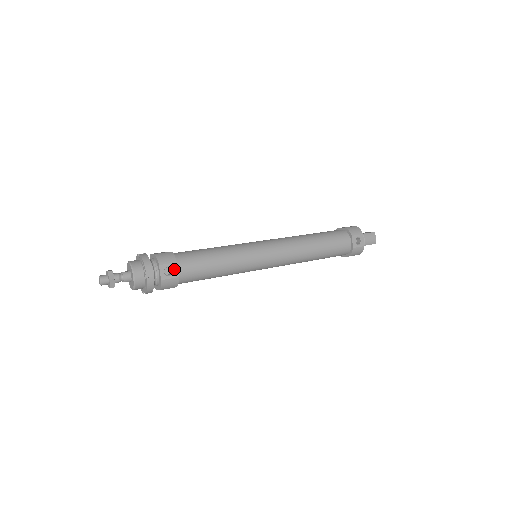
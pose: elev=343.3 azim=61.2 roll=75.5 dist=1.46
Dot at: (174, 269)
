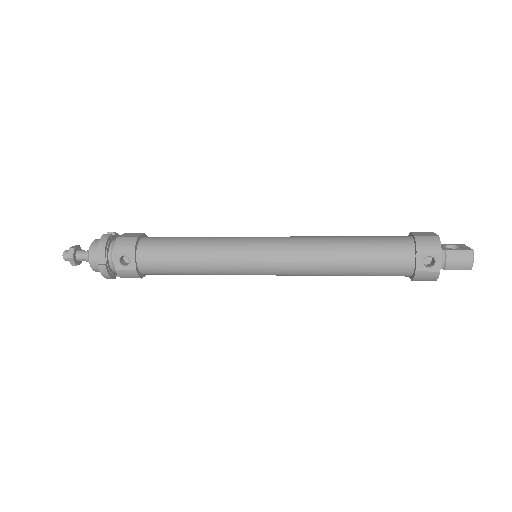
Dot at: (131, 259)
